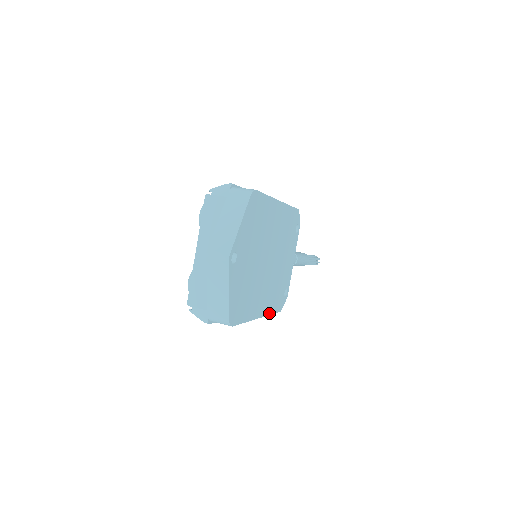
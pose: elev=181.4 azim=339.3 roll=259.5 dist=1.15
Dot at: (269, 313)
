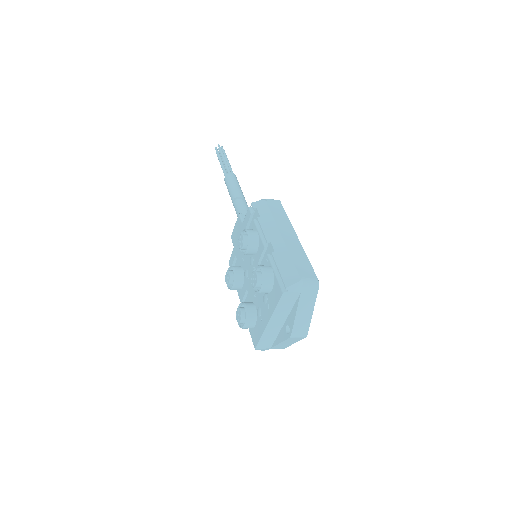
Dot at: occluded
